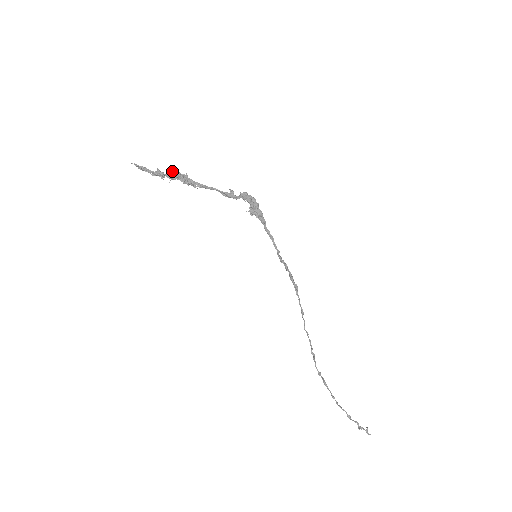
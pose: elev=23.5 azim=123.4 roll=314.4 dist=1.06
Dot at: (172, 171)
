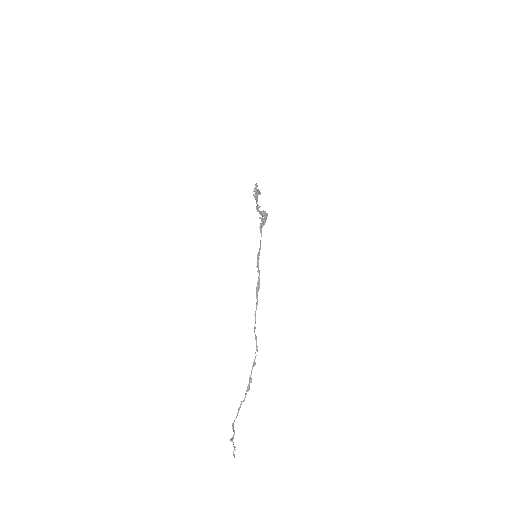
Dot at: (258, 189)
